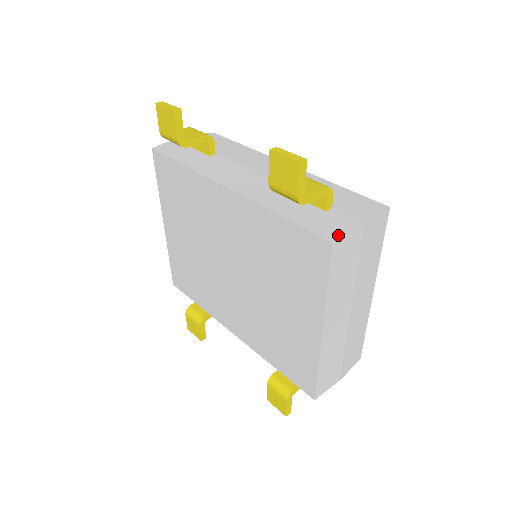
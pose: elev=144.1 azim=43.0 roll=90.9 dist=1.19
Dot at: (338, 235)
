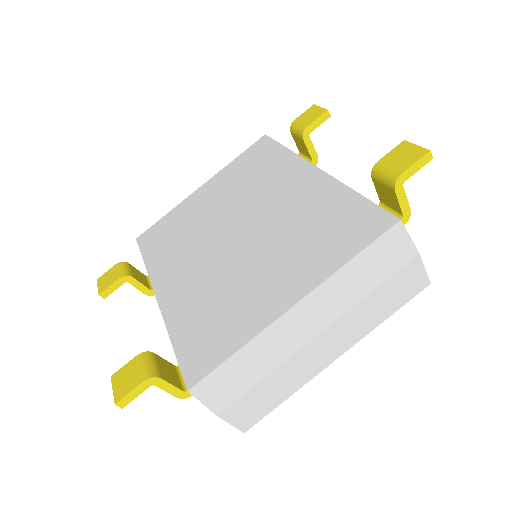
Dot at: (403, 227)
